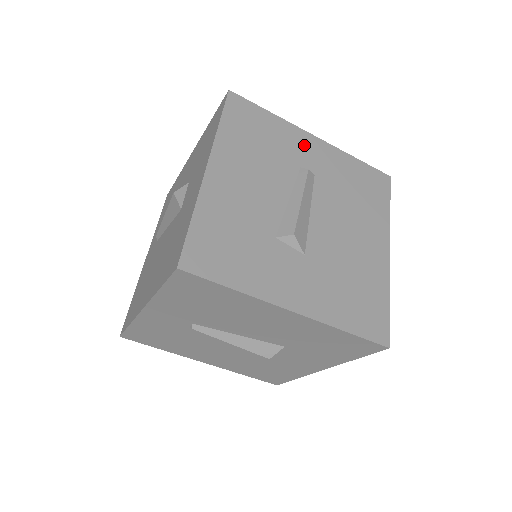
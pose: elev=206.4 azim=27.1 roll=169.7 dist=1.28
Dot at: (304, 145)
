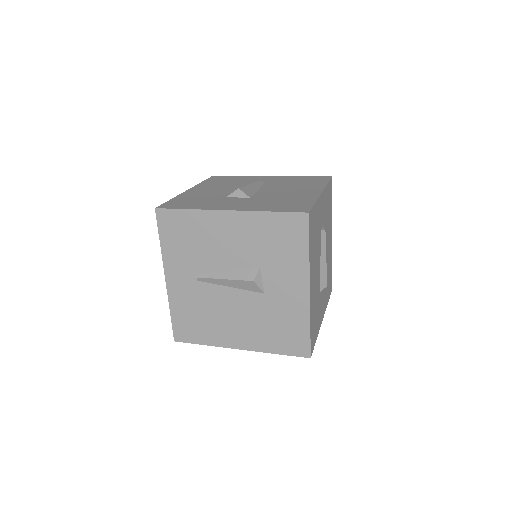
Dot at: (321, 208)
